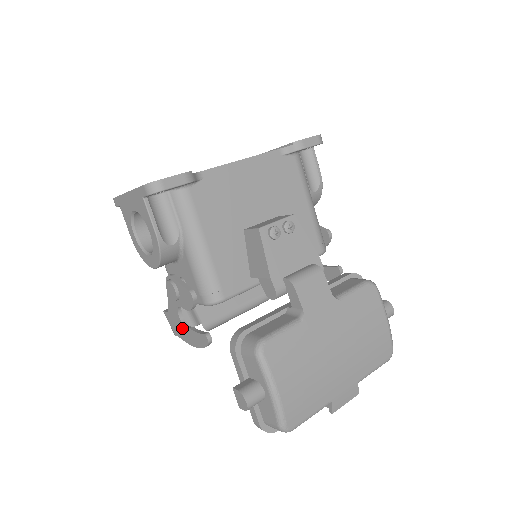
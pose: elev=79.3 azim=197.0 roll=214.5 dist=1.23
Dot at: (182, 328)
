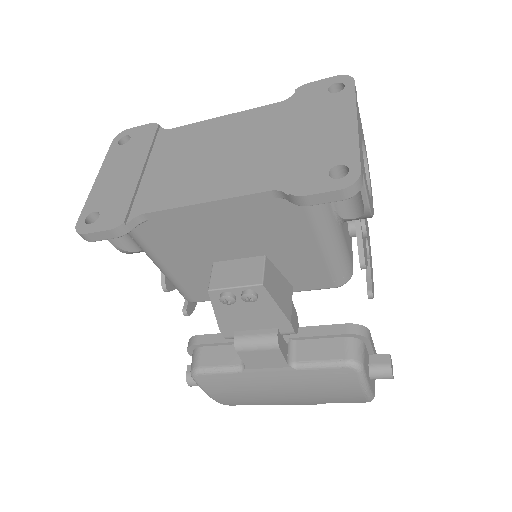
Dot at: occluded
